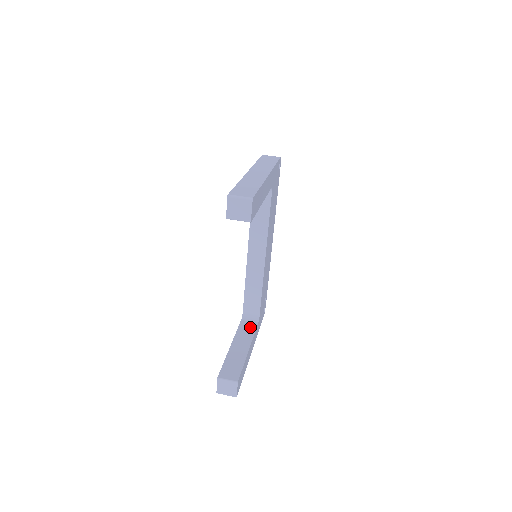
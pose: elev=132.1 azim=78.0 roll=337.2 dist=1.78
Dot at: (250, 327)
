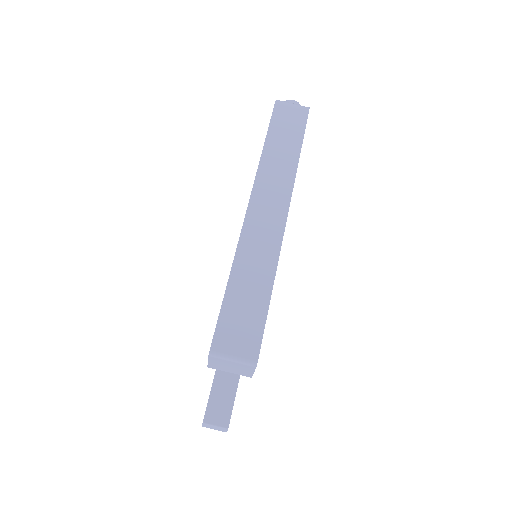
Dot at: occluded
